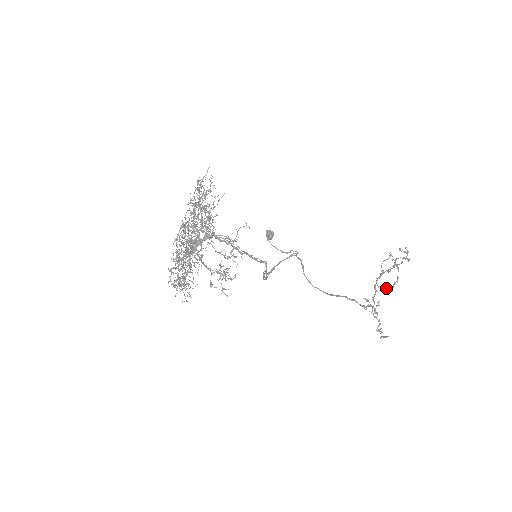
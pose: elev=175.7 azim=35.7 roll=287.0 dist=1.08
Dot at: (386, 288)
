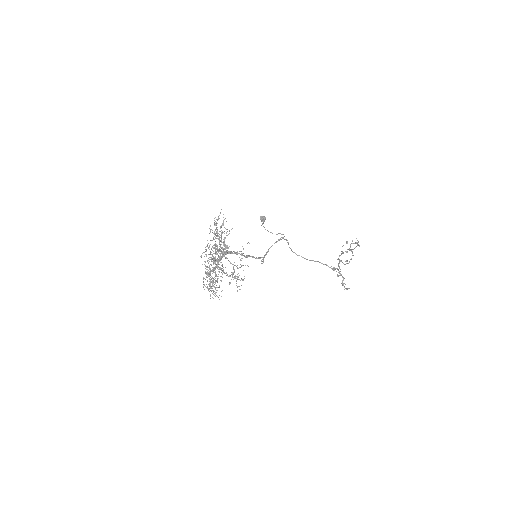
Dot at: (346, 260)
